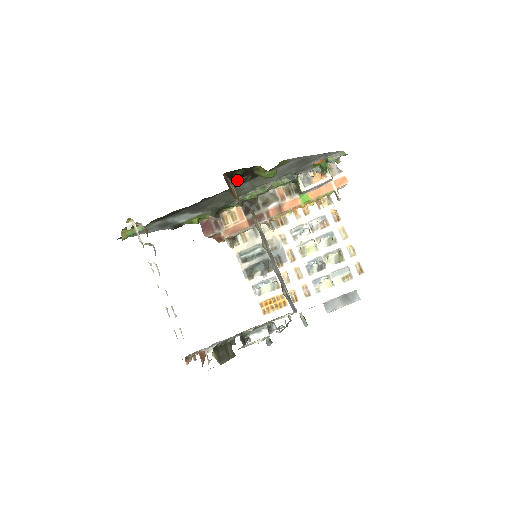
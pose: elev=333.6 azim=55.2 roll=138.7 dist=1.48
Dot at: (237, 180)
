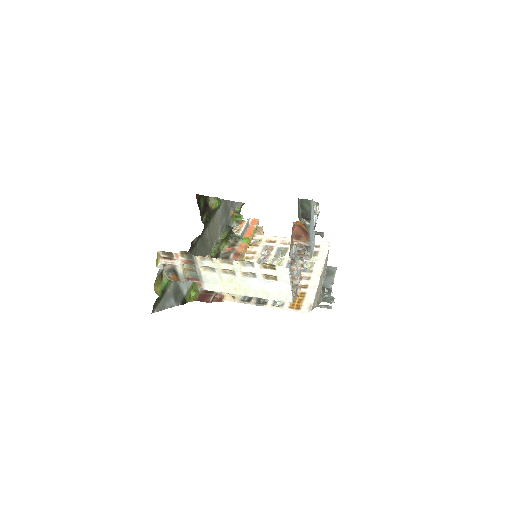
Dot at: (202, 219)
